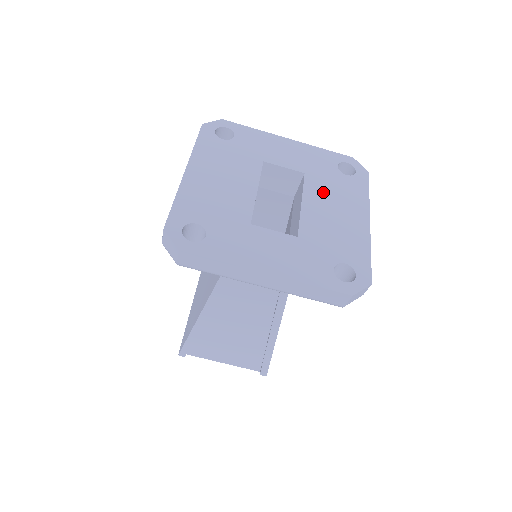
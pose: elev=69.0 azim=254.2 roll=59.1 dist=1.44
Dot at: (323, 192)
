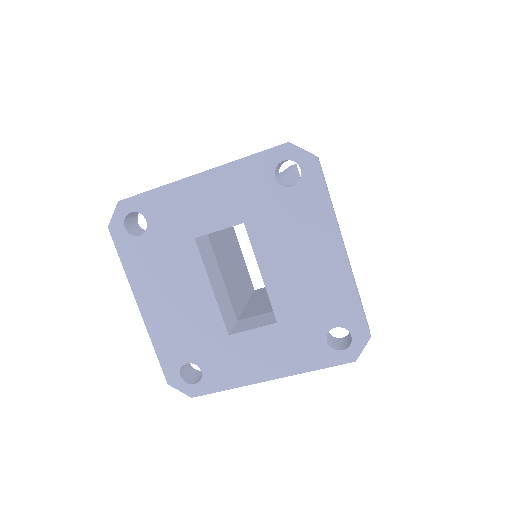
Dot at: (276, 240)
